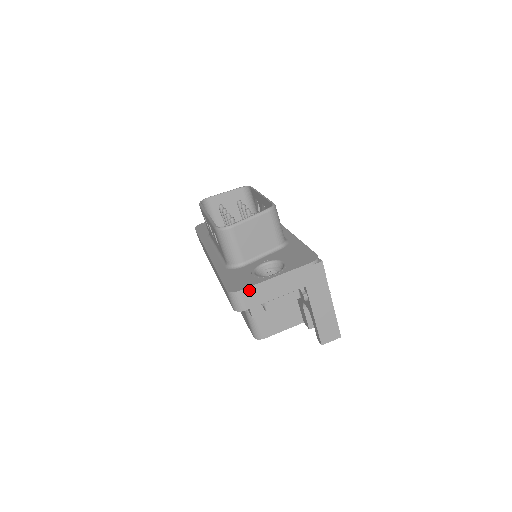
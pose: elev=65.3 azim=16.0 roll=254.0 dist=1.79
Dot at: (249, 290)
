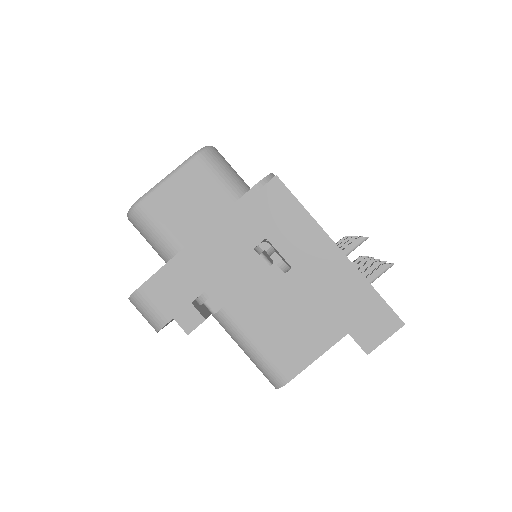
Dot at: (156, 281)
